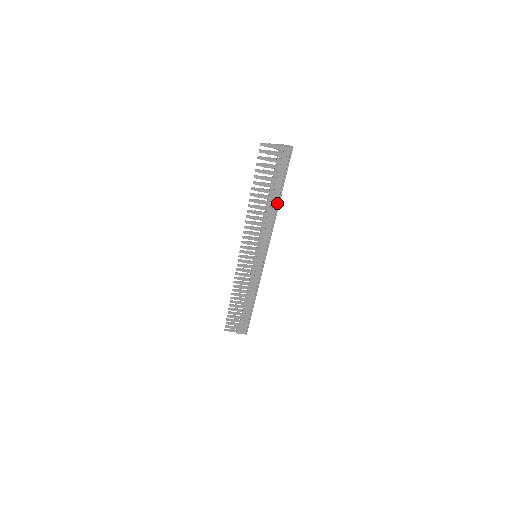
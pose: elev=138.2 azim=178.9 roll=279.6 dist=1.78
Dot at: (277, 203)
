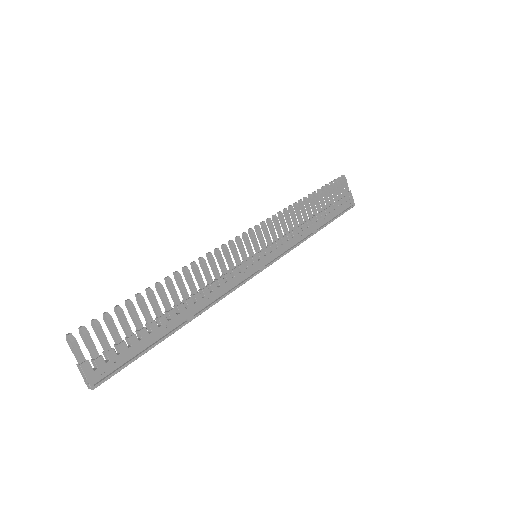
Dot at: (317, 229)
